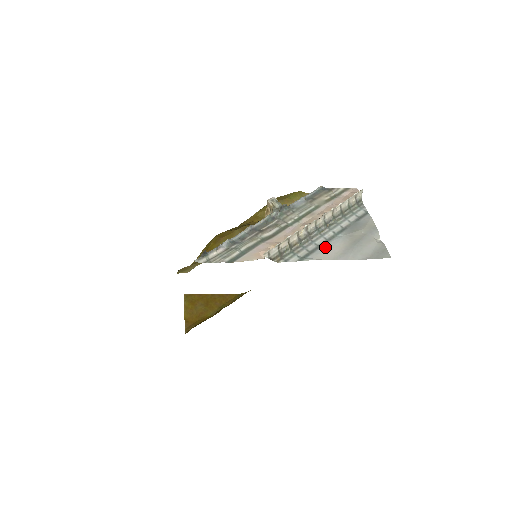
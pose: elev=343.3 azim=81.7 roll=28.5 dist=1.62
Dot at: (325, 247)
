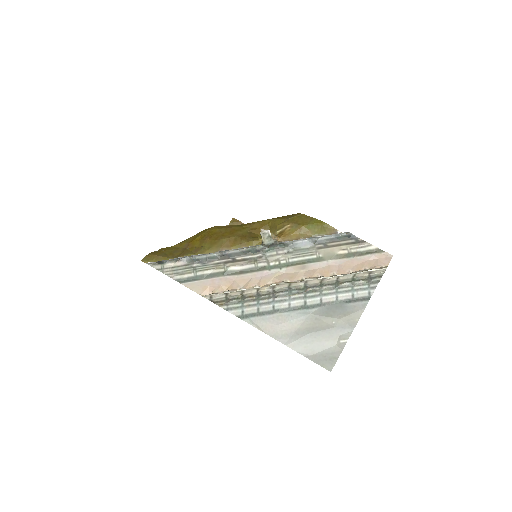
Dot at: (278, 316)
